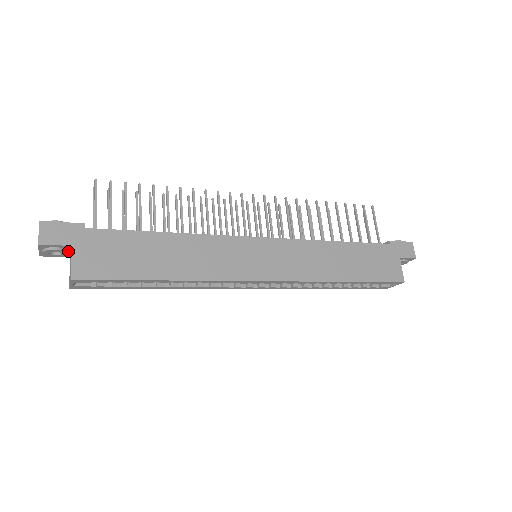
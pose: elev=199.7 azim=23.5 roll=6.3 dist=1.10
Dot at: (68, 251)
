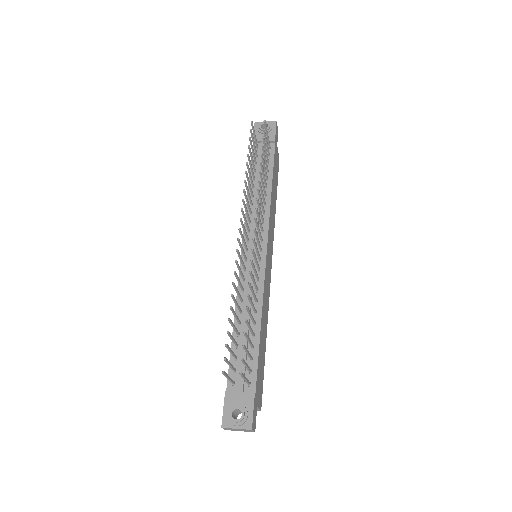
Dot at: occluded
